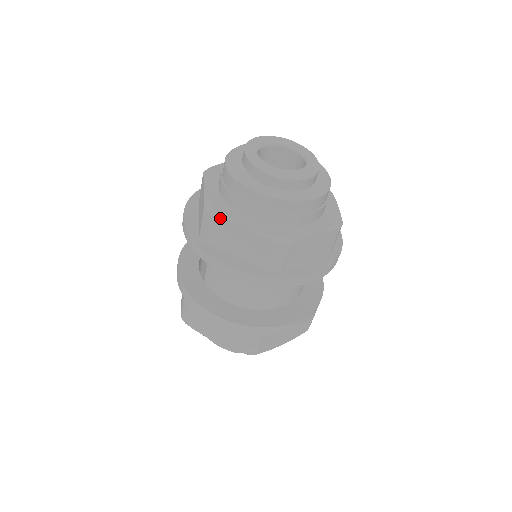
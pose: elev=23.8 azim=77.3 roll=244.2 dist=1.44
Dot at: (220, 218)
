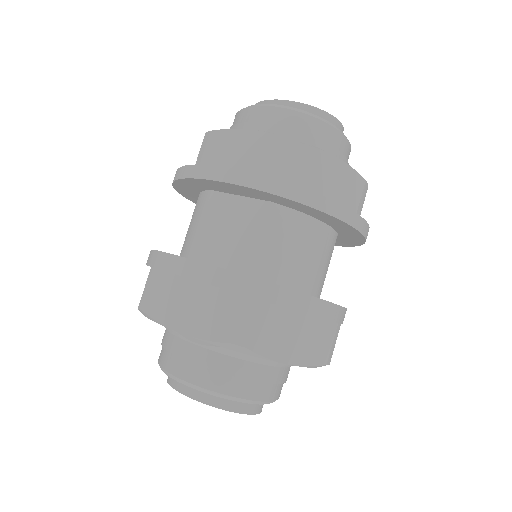
Dot at: (317, 148)
